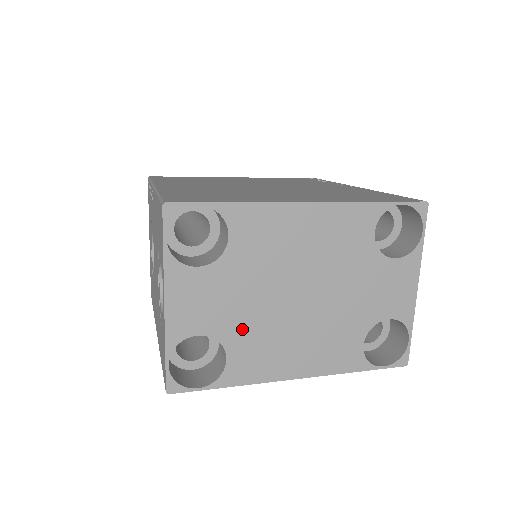
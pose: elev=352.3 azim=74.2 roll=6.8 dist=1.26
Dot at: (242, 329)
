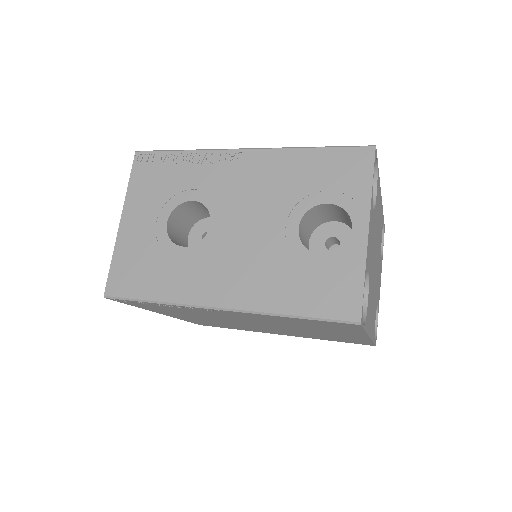
Dot at: (371, 277)
